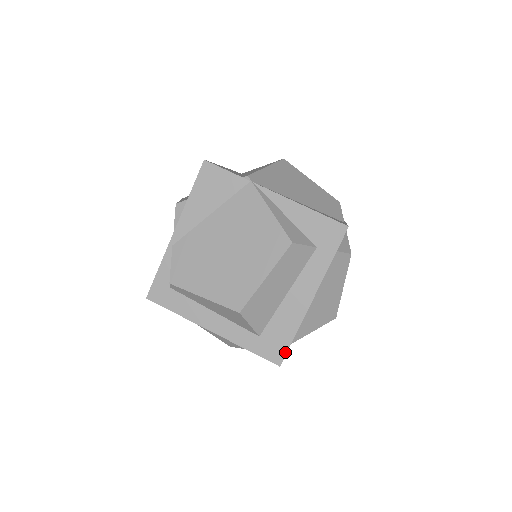
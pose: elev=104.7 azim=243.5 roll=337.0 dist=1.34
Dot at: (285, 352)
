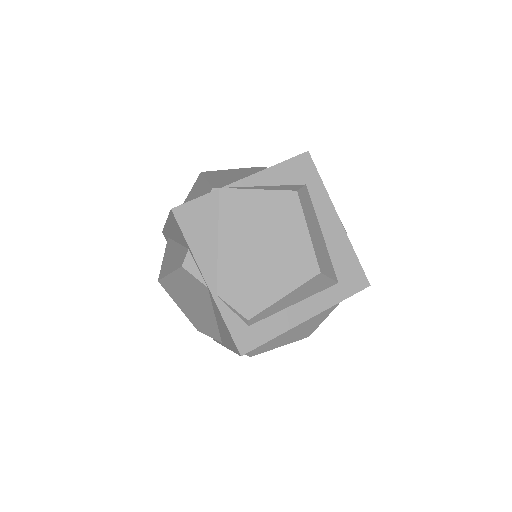
Dot at: (363, 273)
